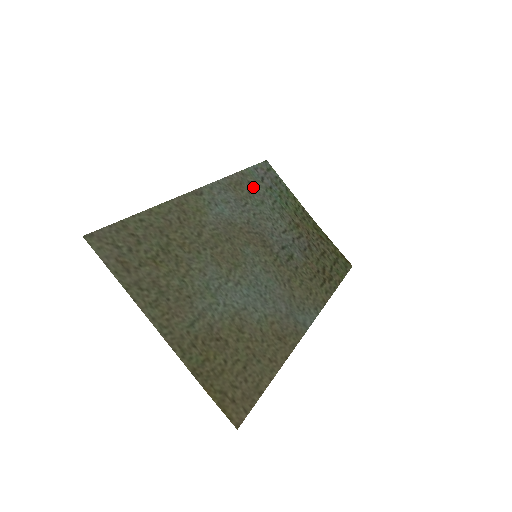
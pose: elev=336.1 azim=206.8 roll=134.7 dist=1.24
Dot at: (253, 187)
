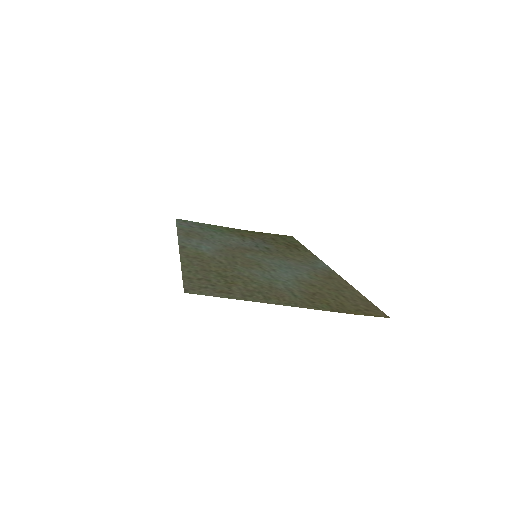
Dot at: (195, 232)
